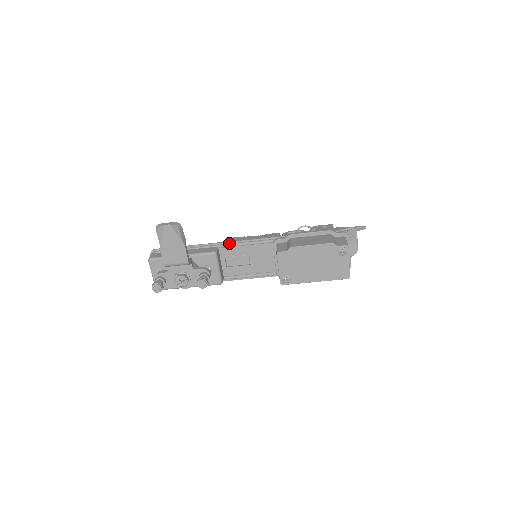
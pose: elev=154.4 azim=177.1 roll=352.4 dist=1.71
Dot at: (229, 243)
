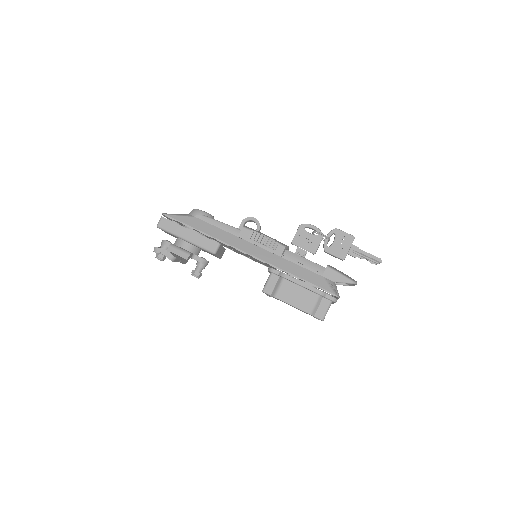
Dot at: occluded
